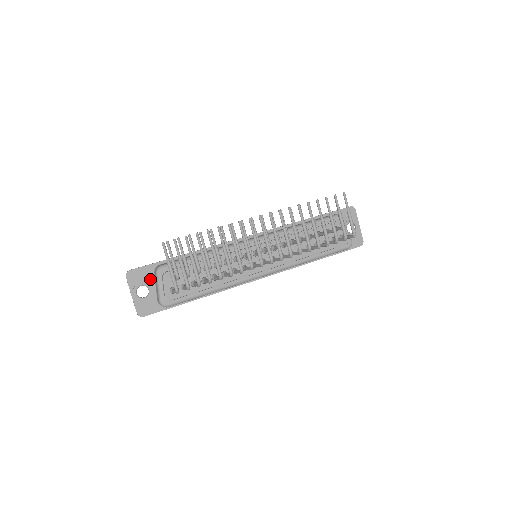
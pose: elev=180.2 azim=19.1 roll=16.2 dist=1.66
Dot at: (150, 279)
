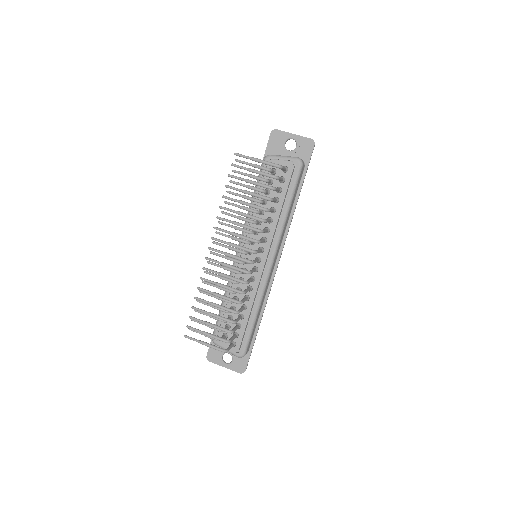
Dot at: occluded
